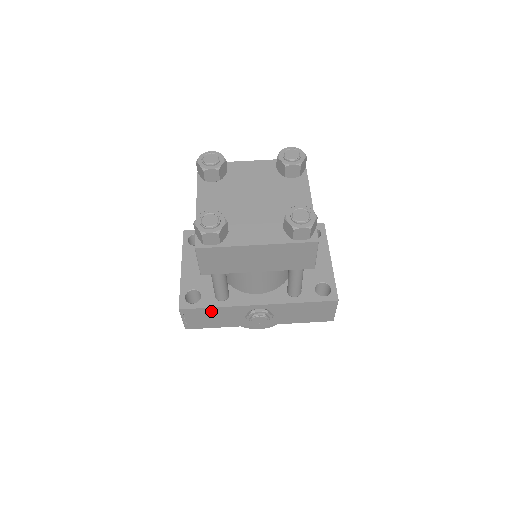
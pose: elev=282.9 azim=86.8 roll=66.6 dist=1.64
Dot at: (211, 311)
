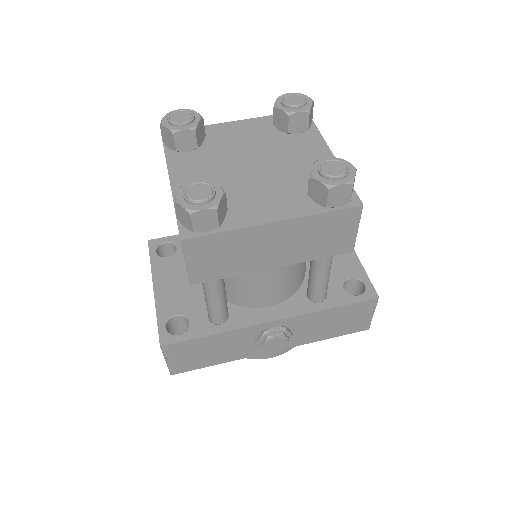
Dot at: (207, 341)
